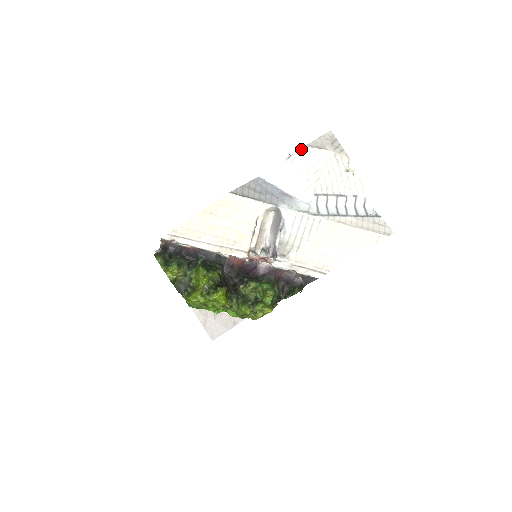
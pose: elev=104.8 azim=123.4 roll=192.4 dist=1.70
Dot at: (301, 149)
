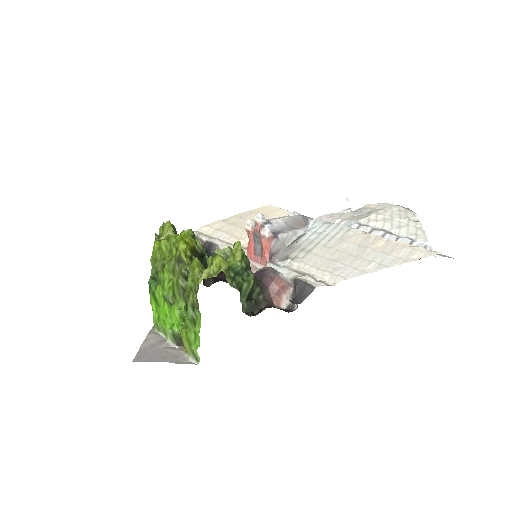
Dot at: (364, 206)
